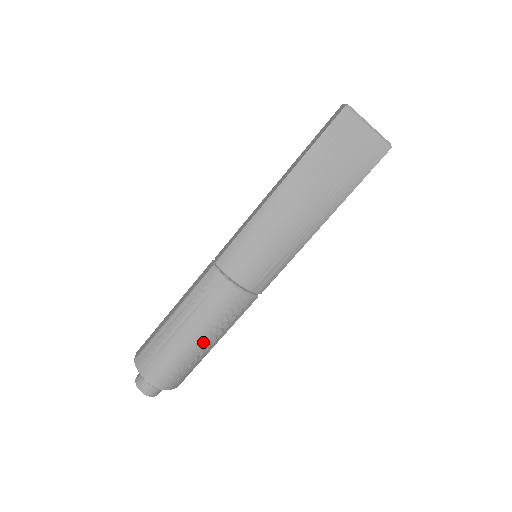
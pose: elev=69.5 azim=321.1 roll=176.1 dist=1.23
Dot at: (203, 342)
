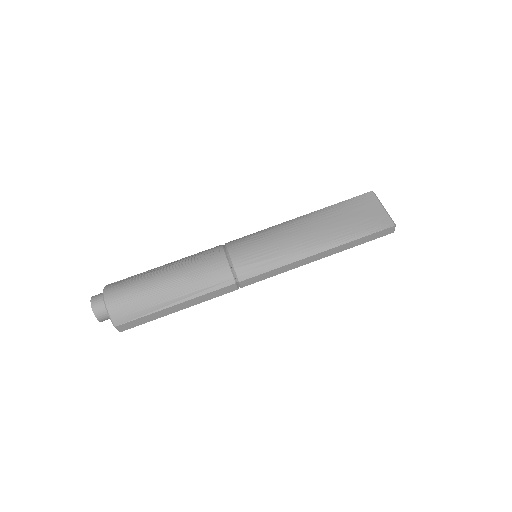
Dot at: (170, 285)
